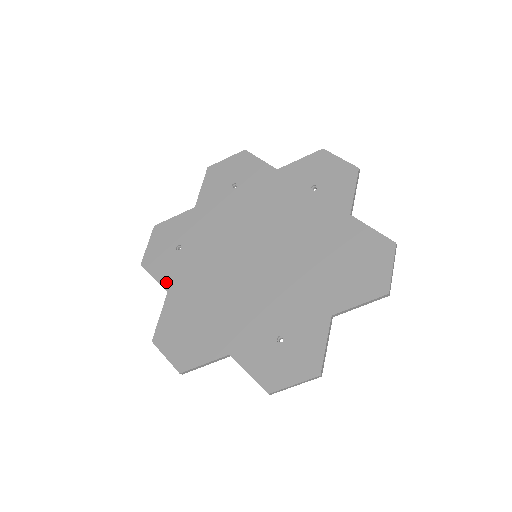
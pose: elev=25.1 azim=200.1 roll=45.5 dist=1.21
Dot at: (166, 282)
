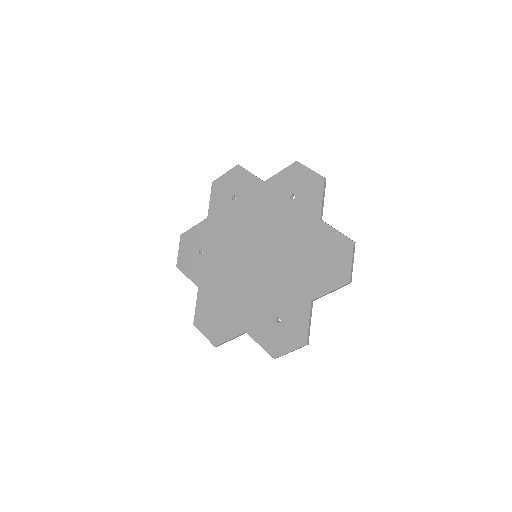
Dot at: (196, 280)
